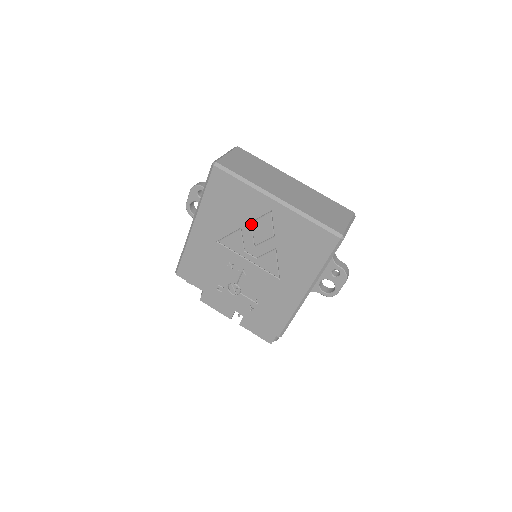
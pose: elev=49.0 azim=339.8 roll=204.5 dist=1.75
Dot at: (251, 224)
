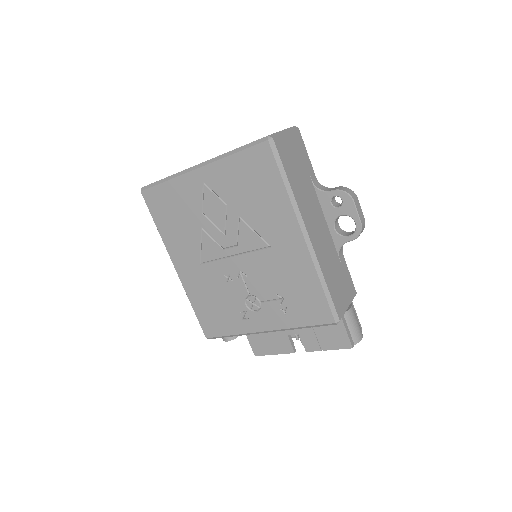
Dot at: (204, 215)
